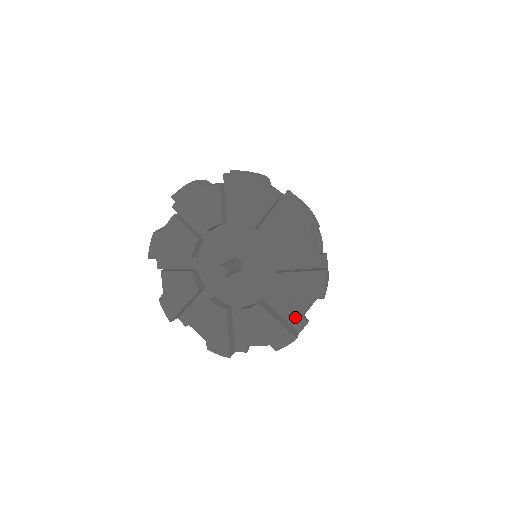
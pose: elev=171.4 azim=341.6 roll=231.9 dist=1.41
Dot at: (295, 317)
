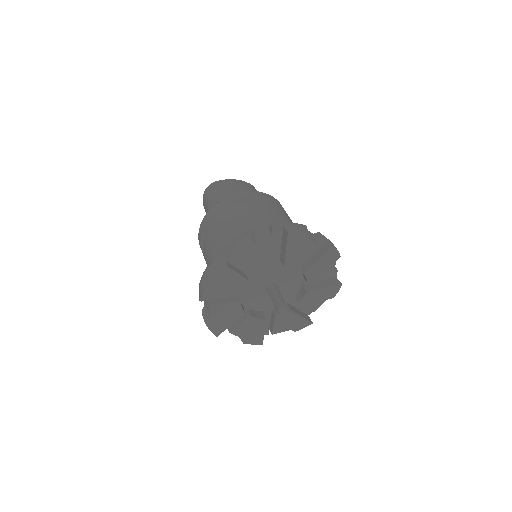
Dot at: occluded
